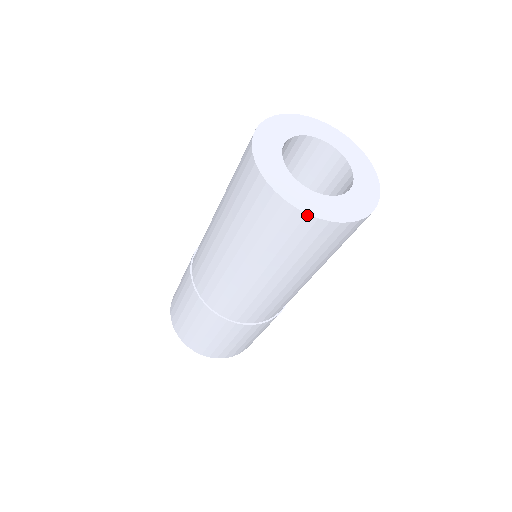
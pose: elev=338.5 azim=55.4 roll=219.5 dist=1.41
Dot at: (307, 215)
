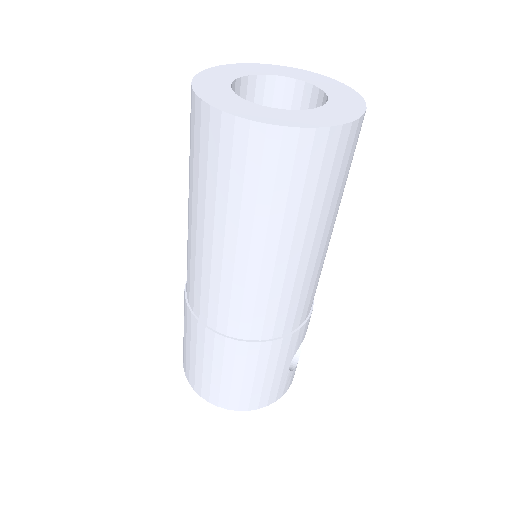
Dot at: (196, 96)
